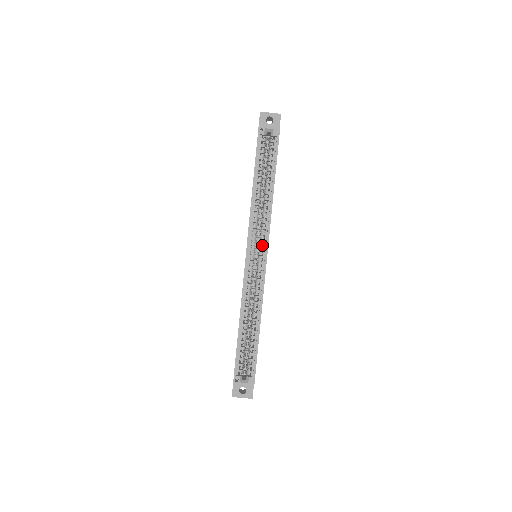
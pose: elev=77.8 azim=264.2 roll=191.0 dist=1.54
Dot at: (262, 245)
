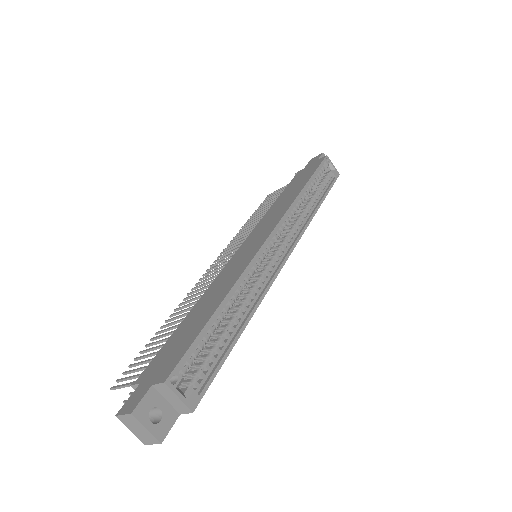
Dot at: (287, 242)
